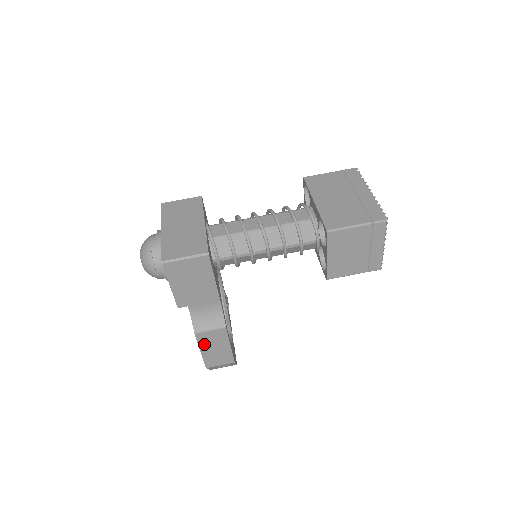
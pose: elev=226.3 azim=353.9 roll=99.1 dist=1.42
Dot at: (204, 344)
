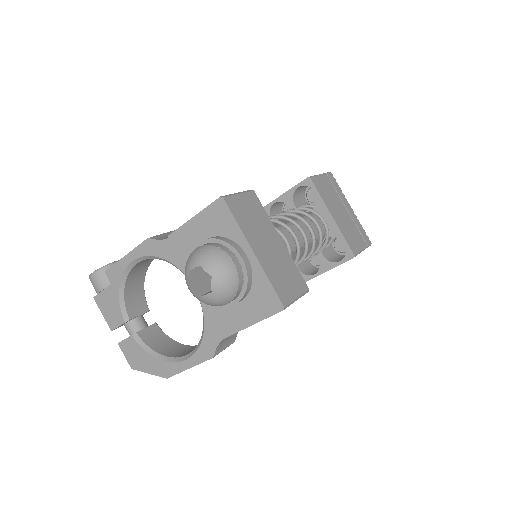
Dot at: occluded
